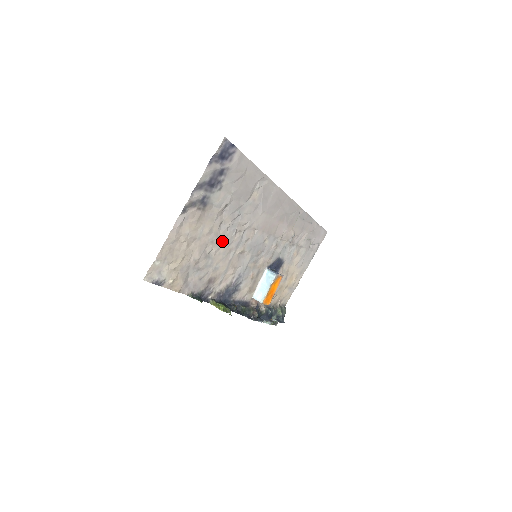
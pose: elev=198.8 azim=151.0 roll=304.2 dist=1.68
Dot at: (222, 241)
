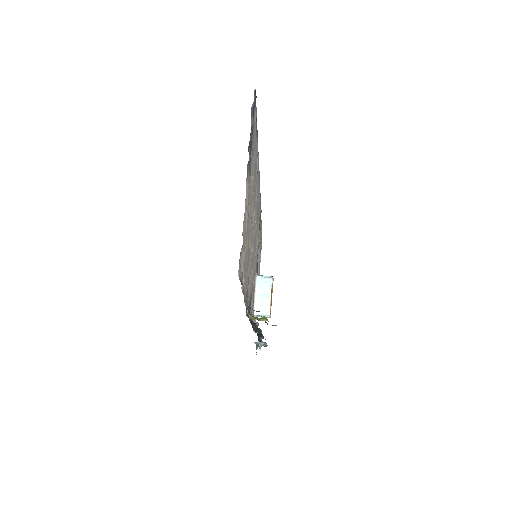
Dot at: occluded
